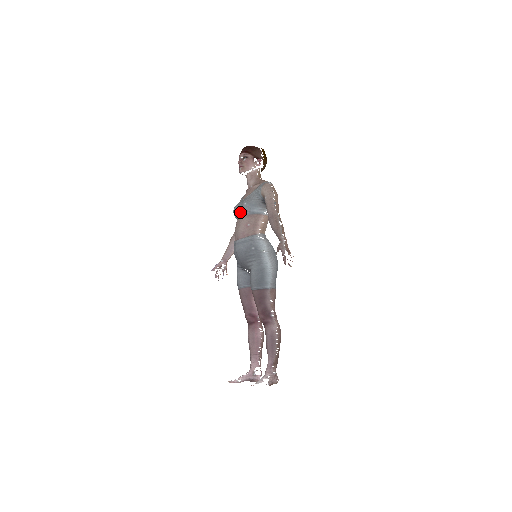
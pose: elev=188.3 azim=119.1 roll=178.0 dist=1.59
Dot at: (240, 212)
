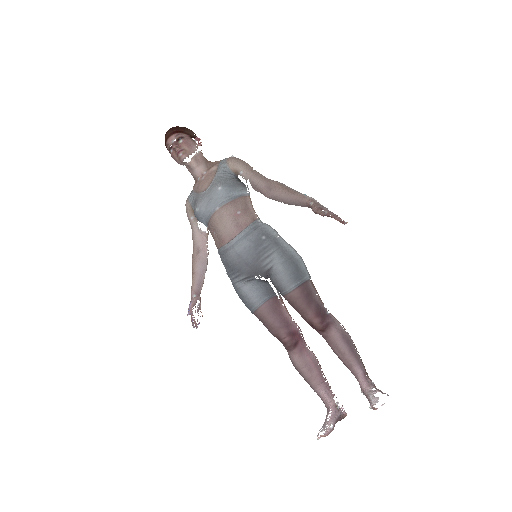
Dot at: (213, 205)
